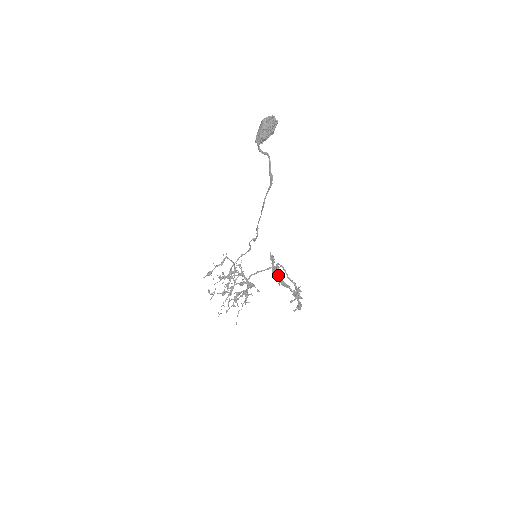
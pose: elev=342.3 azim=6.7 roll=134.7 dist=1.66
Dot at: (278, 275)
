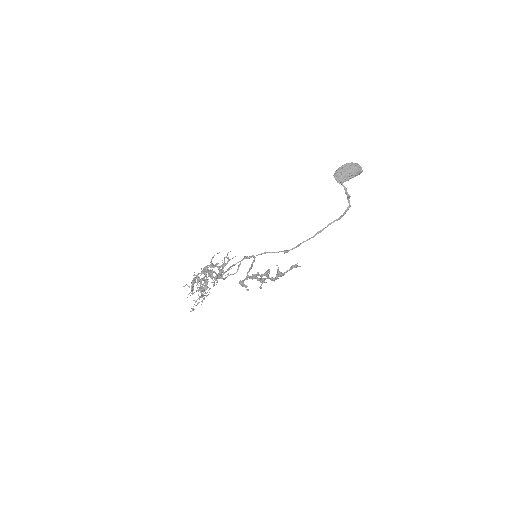
Dot at: occluded
